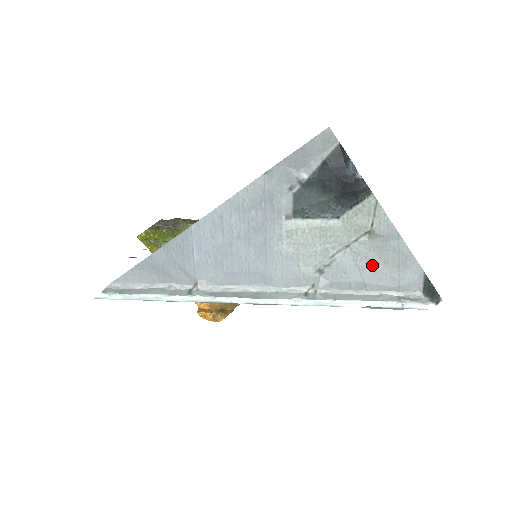
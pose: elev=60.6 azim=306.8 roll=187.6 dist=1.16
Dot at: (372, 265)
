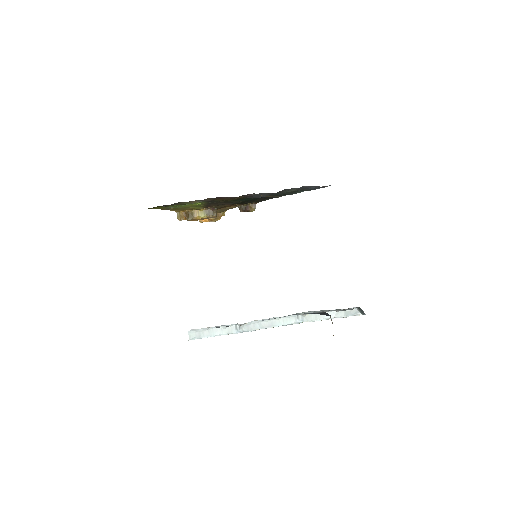
Dot at: occluded
